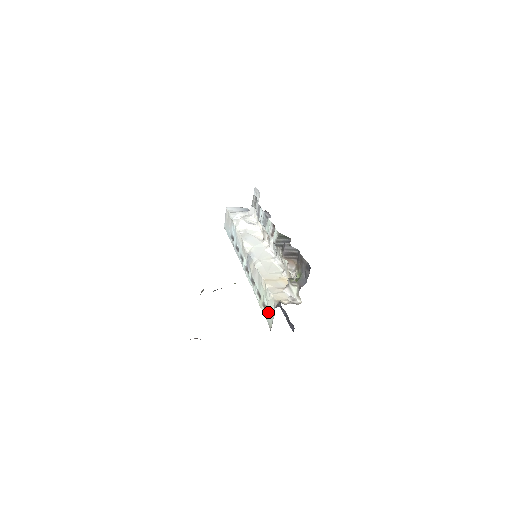
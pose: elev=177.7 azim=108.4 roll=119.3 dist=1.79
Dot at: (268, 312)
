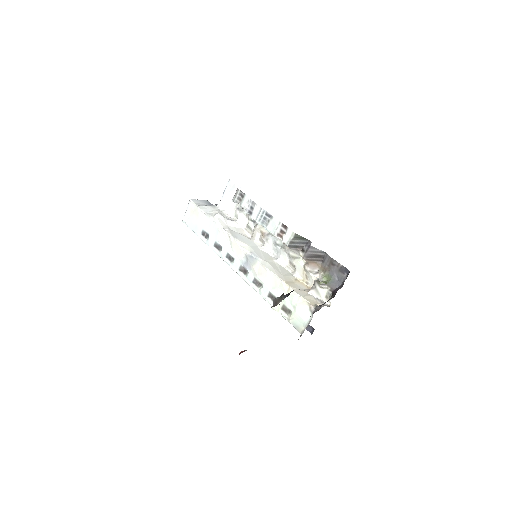
Dot at: (296, 315)
